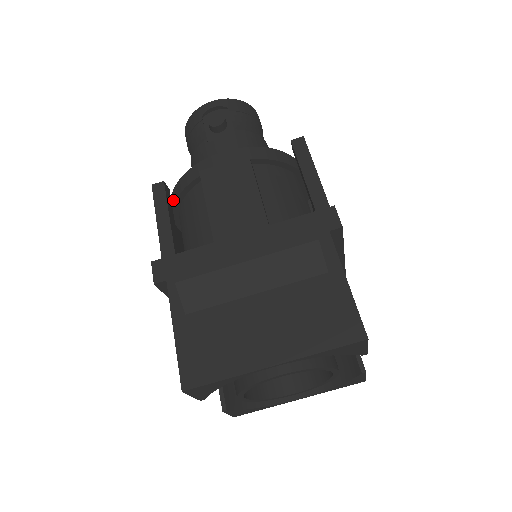
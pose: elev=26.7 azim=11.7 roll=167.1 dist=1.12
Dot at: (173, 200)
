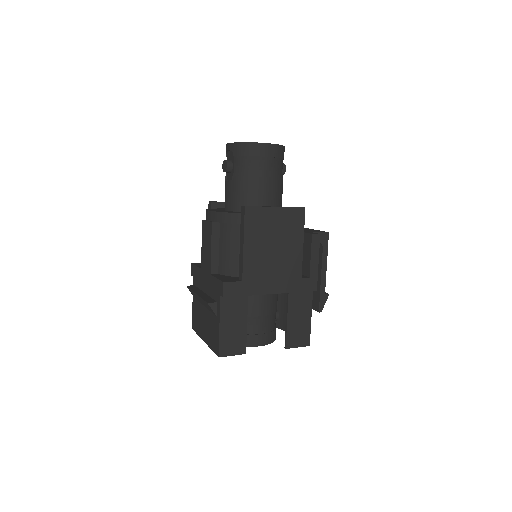
Dot at: occluded
